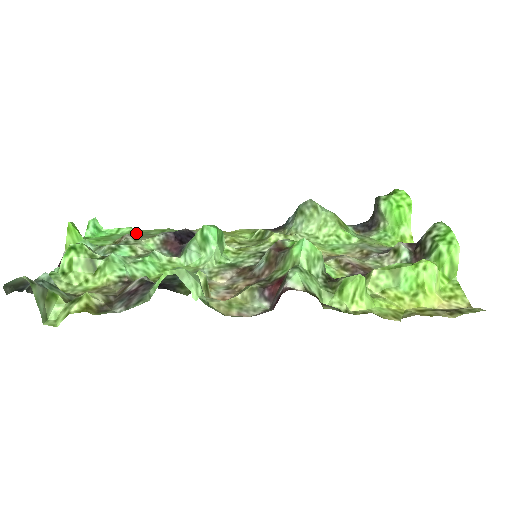
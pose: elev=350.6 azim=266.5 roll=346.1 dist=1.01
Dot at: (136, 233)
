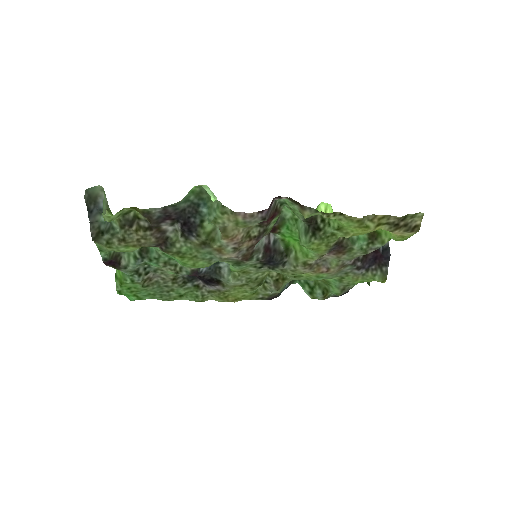
Dot at: (159, 293)
